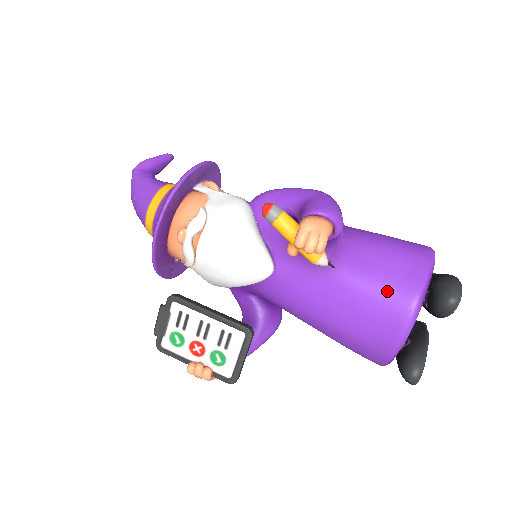
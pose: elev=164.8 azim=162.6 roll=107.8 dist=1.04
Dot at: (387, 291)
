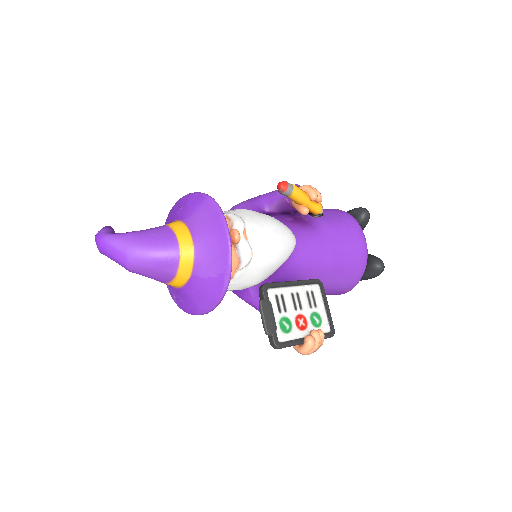
Dot at: (344, 222)
